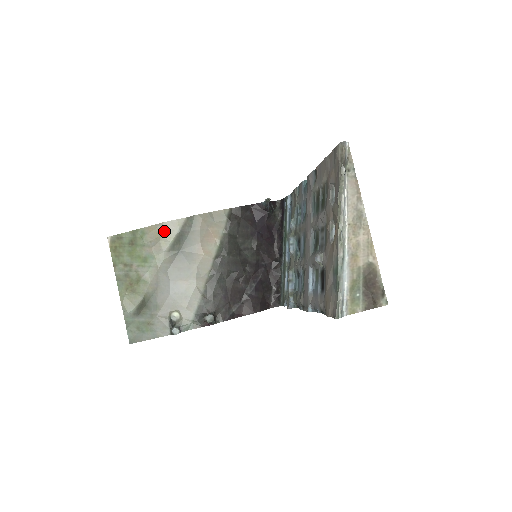
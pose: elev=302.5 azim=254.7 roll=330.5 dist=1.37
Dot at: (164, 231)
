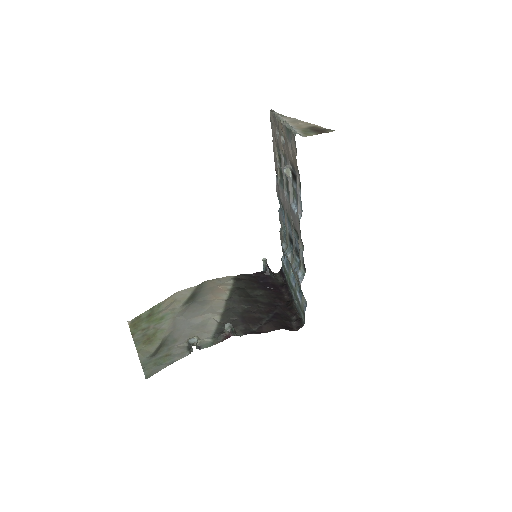
Dot at: (178, 296)
